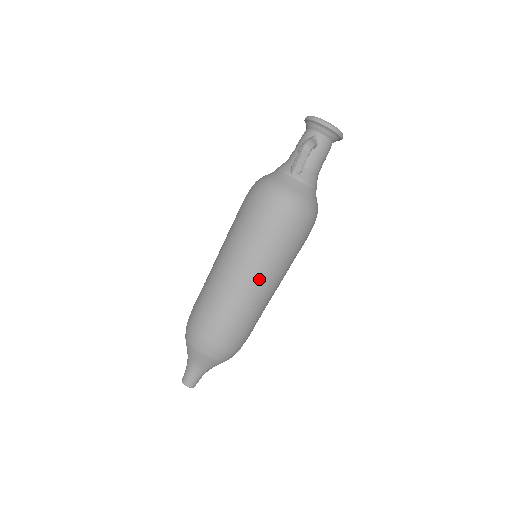
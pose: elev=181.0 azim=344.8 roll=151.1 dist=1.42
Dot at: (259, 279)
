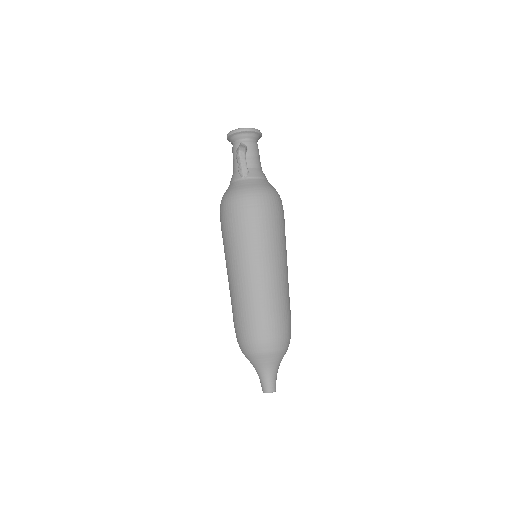
Dot at: (269, 266)
